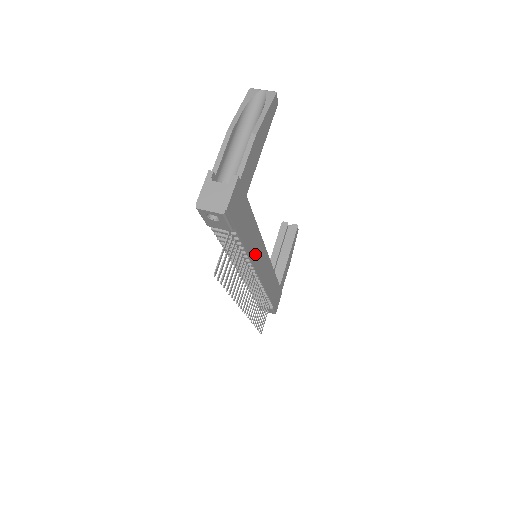
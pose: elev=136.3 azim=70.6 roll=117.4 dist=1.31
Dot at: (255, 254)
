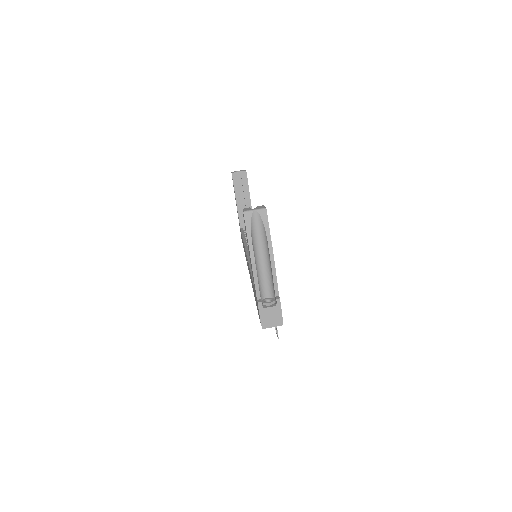
Dot at: occluded
